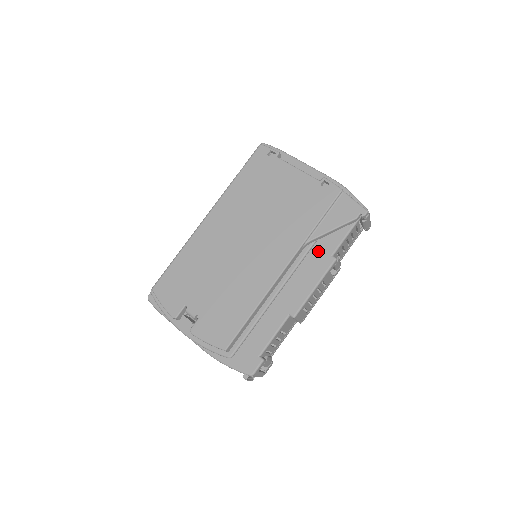
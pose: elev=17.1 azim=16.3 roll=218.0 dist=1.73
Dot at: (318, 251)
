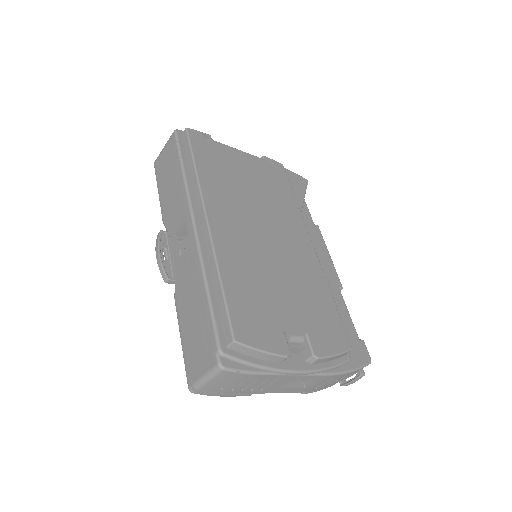
Dot at: occluded
